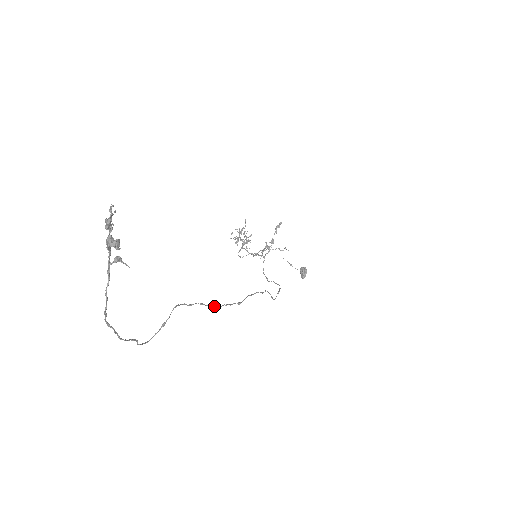
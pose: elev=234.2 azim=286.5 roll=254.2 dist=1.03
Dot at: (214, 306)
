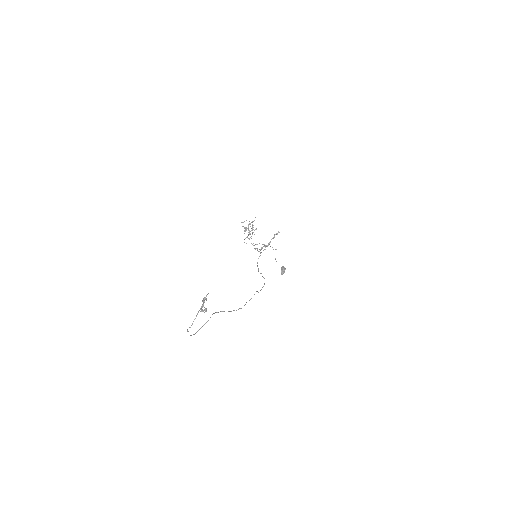
Dot at: (229, 311)
